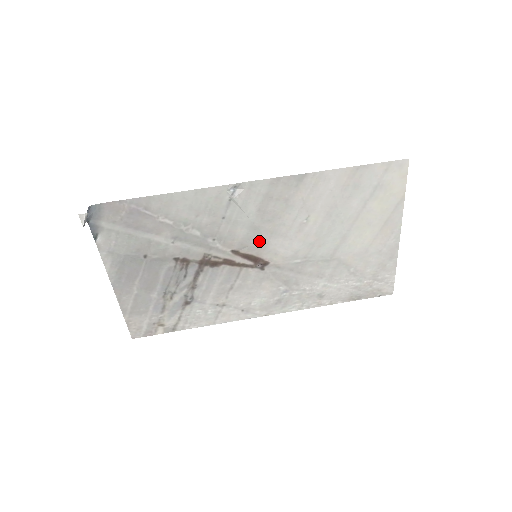
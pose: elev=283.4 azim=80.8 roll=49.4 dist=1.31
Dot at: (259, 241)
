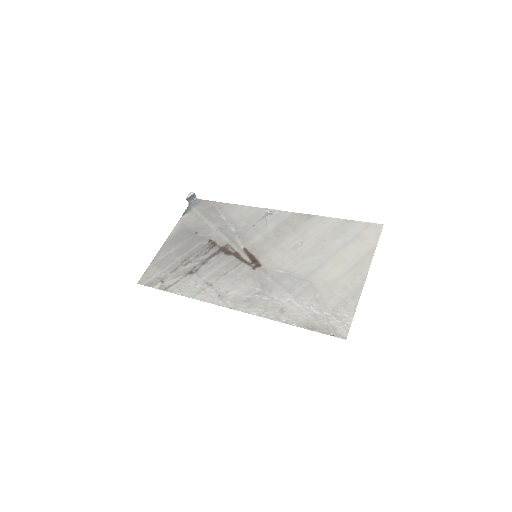
Dot at: (264, 248)
